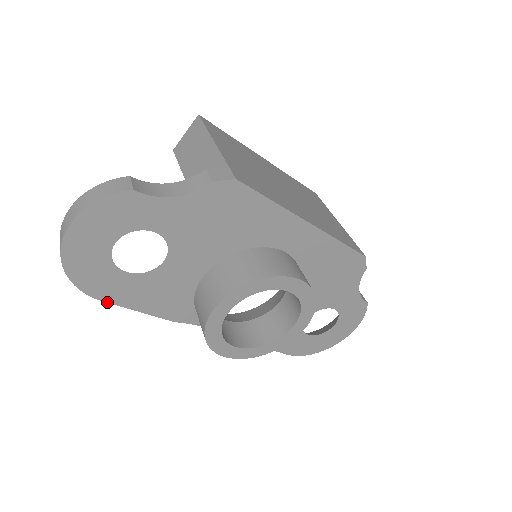
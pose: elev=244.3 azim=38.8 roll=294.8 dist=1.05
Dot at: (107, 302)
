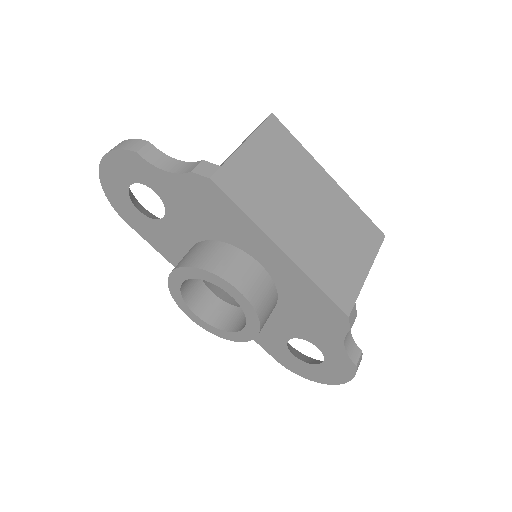
Dot at: (130, 226)
